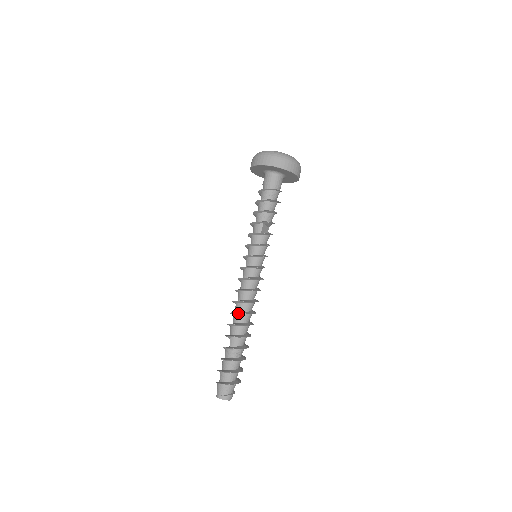
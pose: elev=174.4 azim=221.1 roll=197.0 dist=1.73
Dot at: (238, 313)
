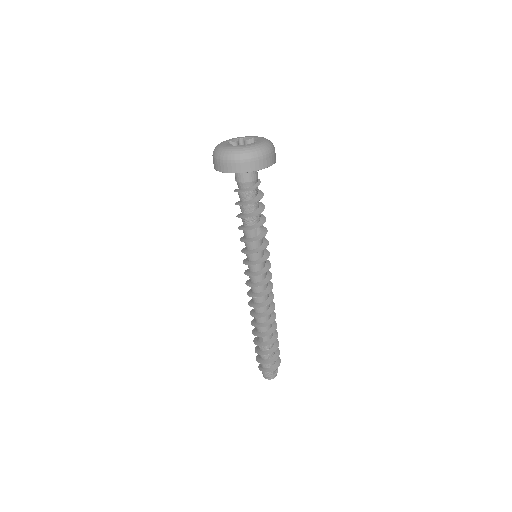
Dot at: (263, 316)
